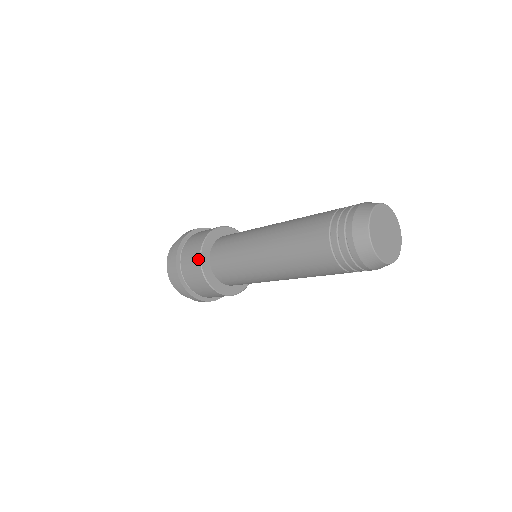
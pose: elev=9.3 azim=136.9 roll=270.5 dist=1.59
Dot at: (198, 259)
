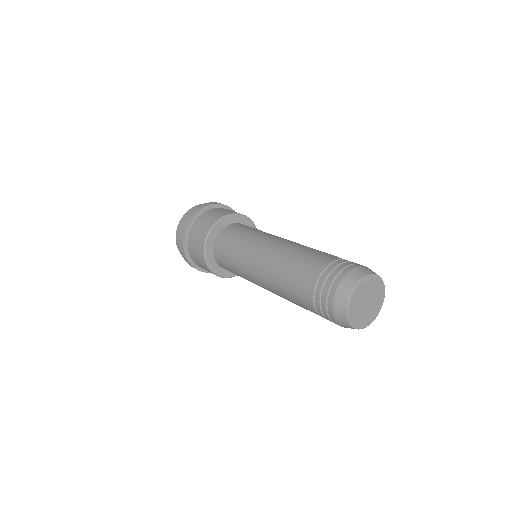
Dot at: occluded
